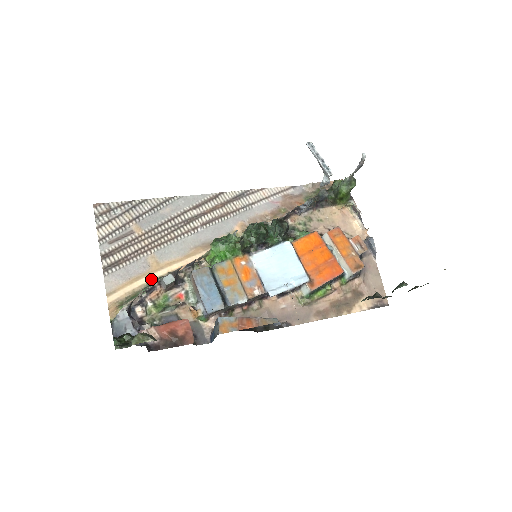
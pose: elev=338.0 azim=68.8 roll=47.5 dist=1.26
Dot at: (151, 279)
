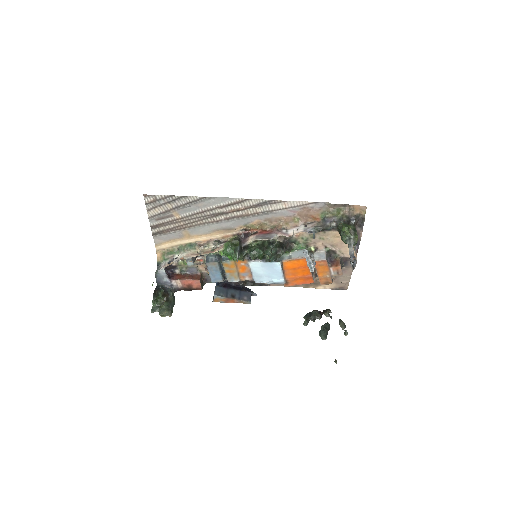
Dot at: (184, 243)
